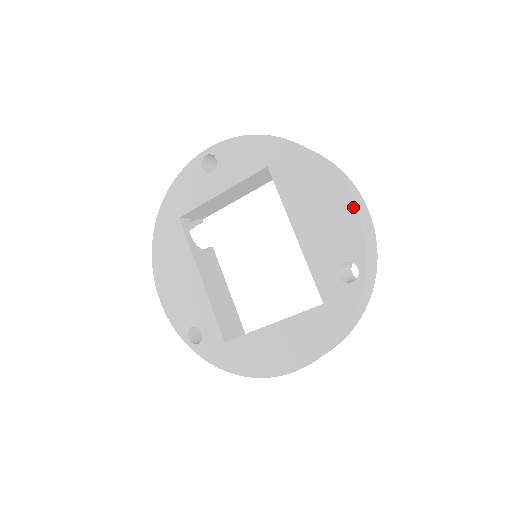
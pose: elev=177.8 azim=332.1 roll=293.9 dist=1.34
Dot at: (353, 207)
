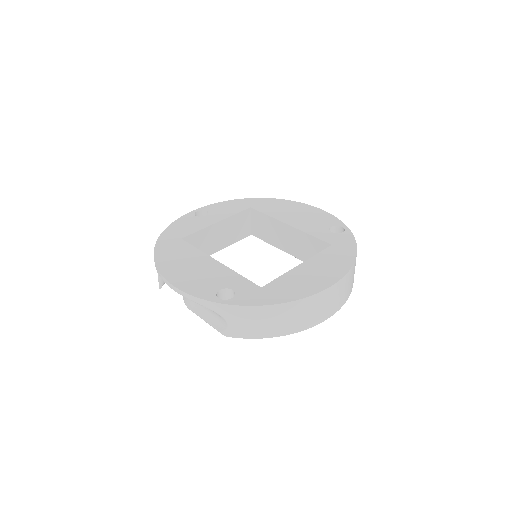
Dot at: (319, 209)
